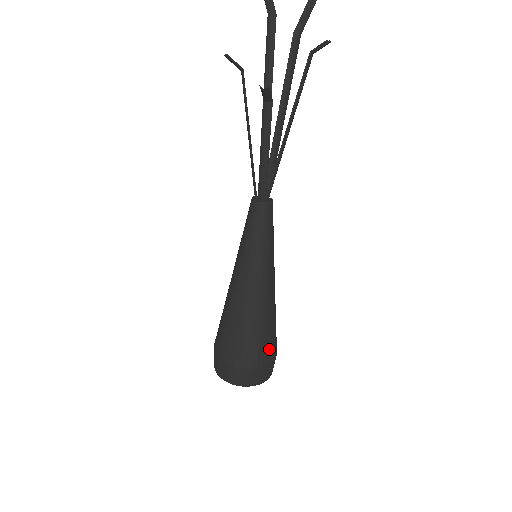
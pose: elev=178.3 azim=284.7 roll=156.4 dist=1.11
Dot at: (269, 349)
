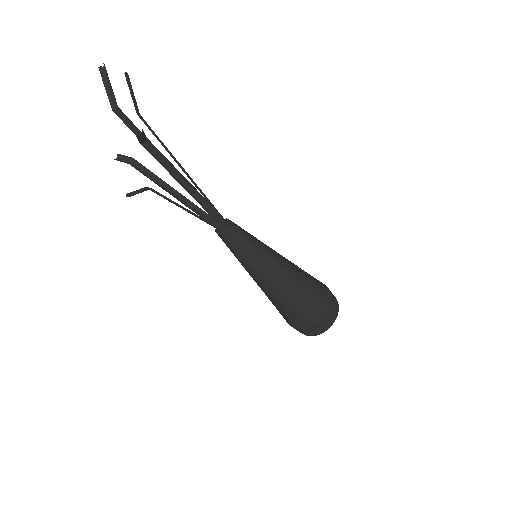
Dot at: (308, 314)
